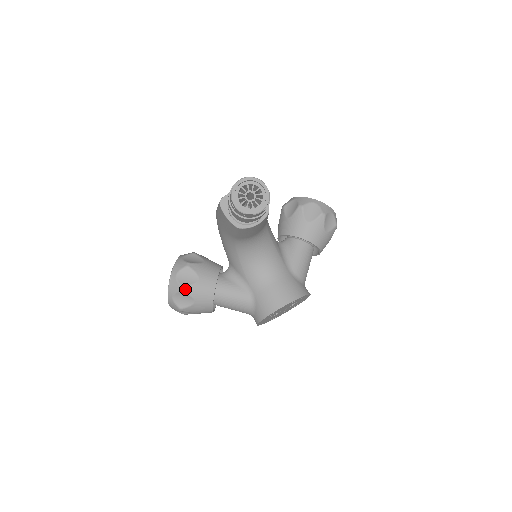
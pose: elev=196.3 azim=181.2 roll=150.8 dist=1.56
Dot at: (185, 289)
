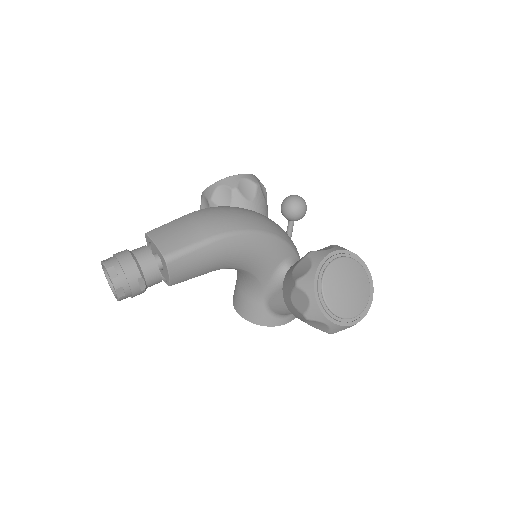
Dot at: occluded
